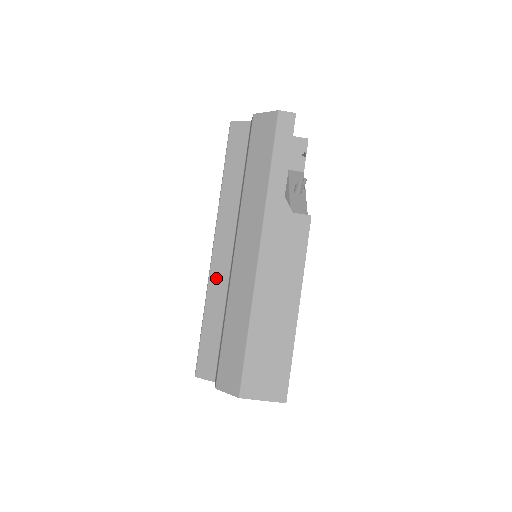
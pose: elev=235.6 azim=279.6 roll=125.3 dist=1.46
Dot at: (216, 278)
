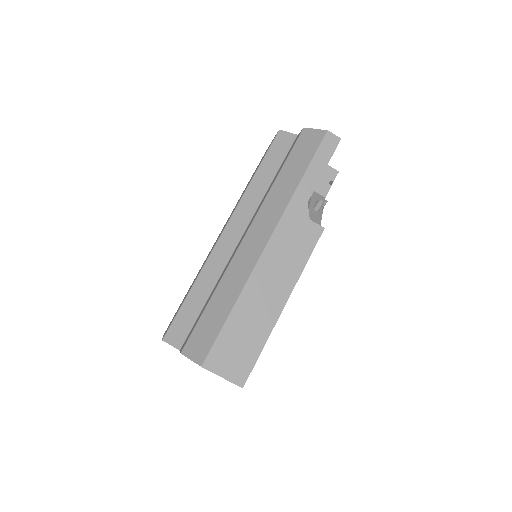
Dot at: (217, 256)
